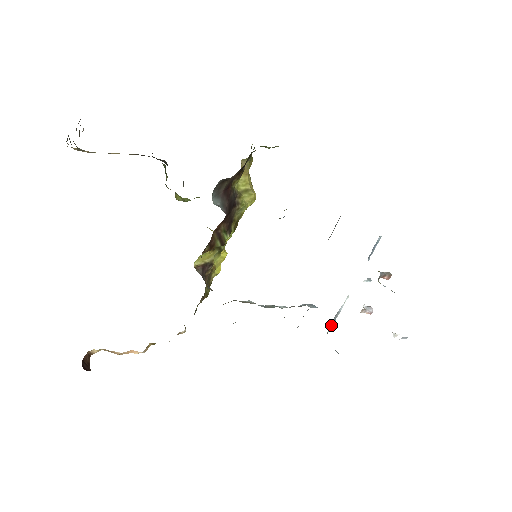
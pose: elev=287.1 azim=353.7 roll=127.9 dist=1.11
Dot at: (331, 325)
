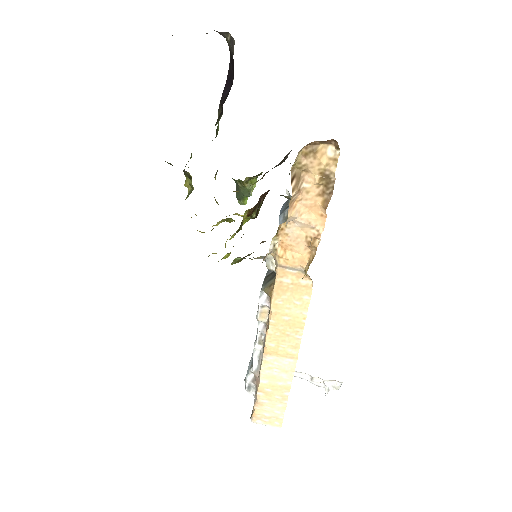
Dot at: occluded
